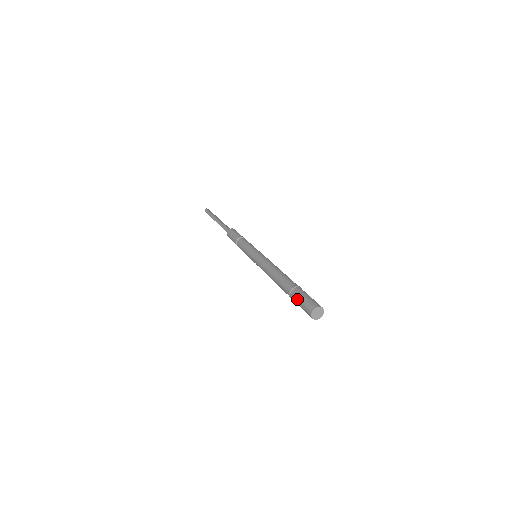
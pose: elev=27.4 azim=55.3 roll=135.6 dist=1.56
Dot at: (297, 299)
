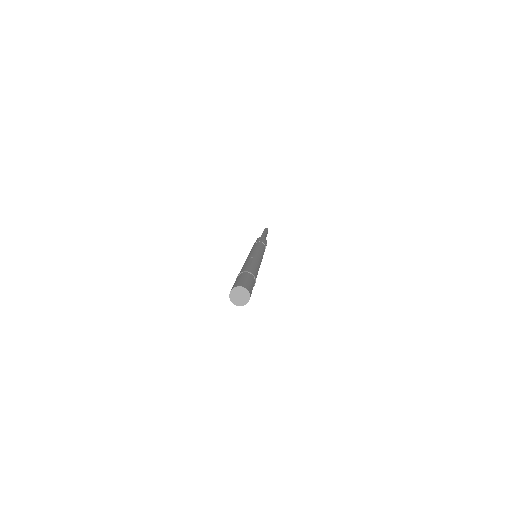
Dot at: occluded
